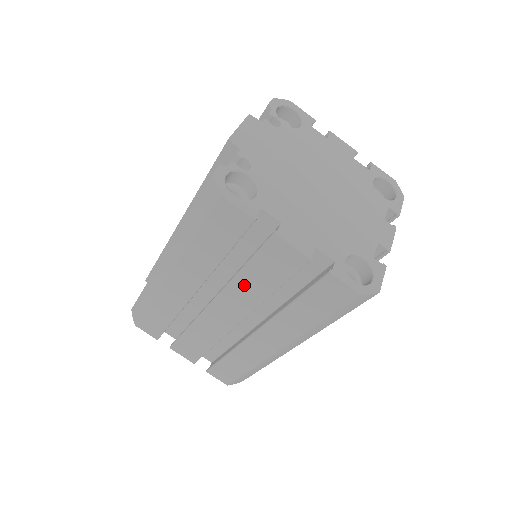
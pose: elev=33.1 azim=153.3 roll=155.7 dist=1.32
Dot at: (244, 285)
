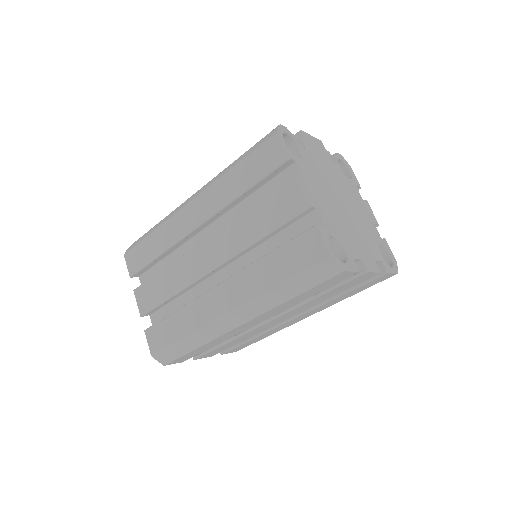
Dot at: (242, 225)
